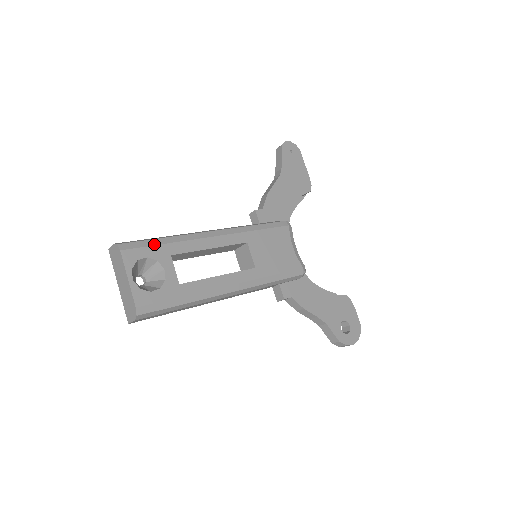
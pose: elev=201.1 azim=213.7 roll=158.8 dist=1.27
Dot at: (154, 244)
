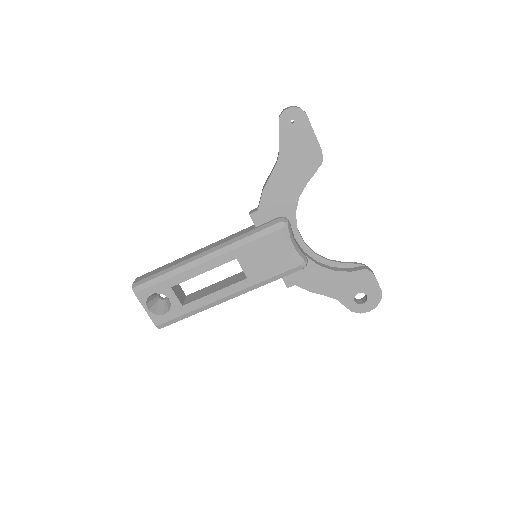
Dot at: (156, 283)
